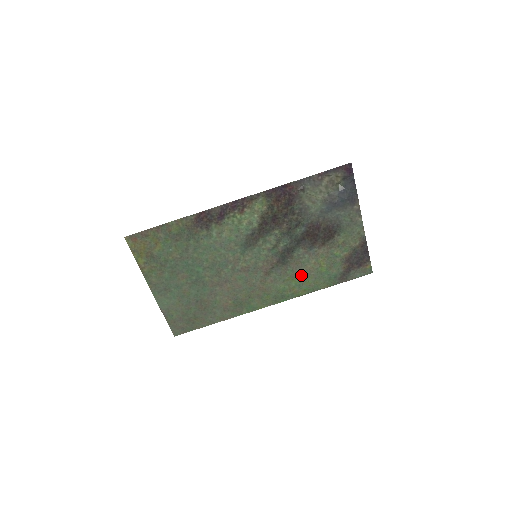
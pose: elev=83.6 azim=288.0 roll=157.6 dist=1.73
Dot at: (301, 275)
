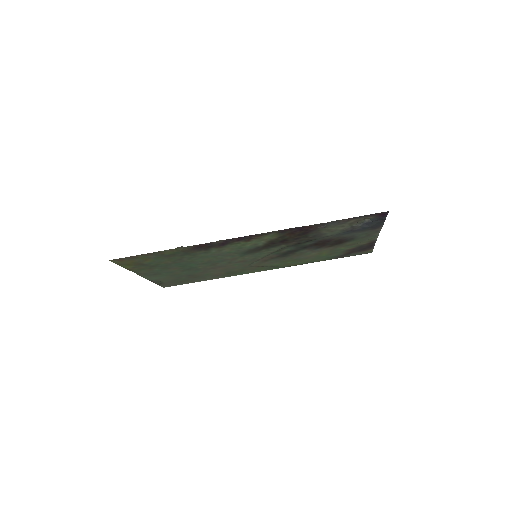
Dot at: (299, 259)
